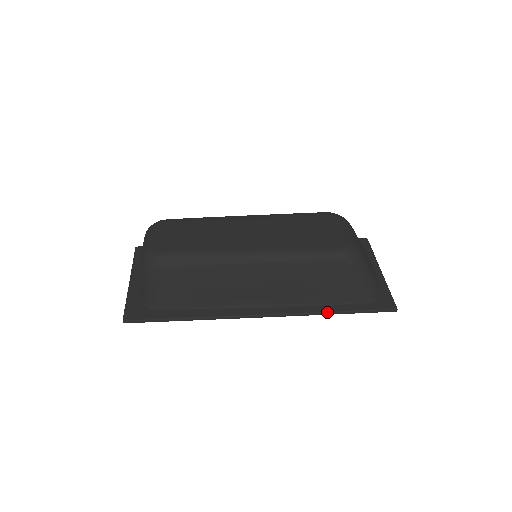
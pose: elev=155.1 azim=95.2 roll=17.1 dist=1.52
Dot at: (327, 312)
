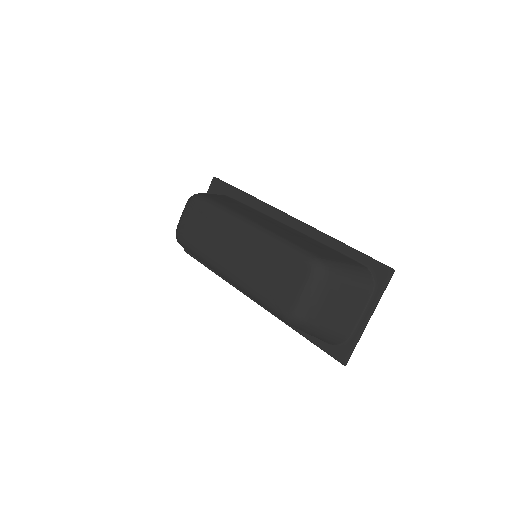
Dot at: (292, 328)
